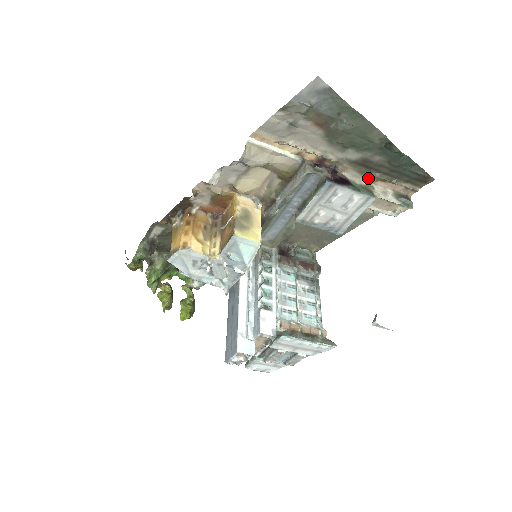
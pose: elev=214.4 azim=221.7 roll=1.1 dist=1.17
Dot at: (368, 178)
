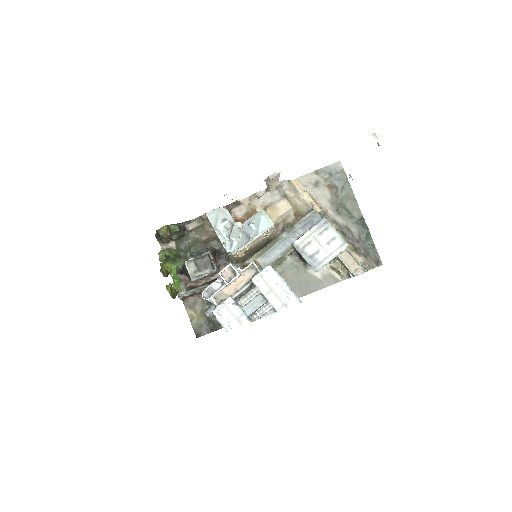
Dot at: occluded
